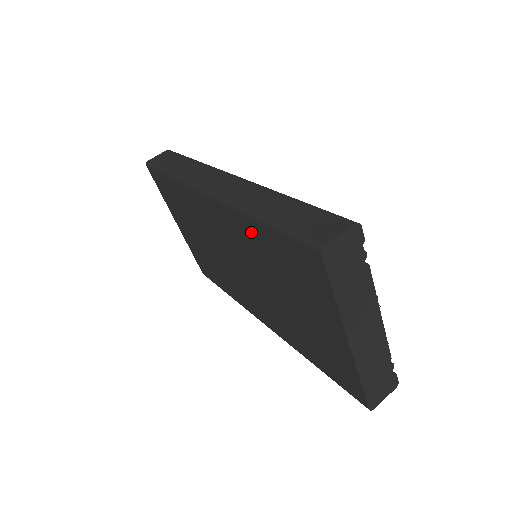
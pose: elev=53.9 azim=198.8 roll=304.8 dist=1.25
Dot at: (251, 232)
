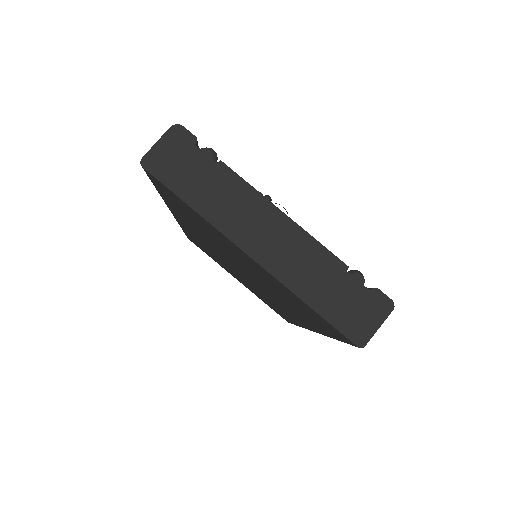
Dot at: (179, 214)
